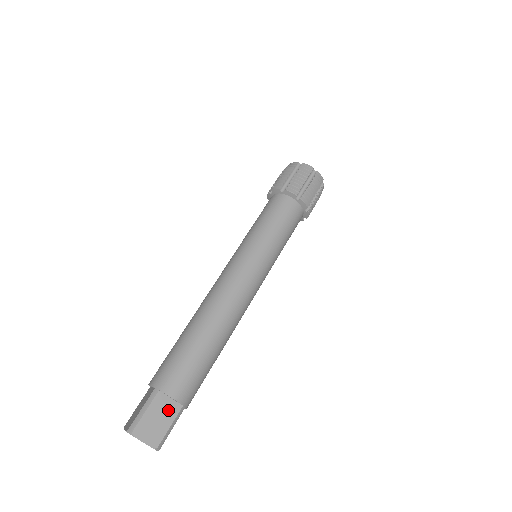
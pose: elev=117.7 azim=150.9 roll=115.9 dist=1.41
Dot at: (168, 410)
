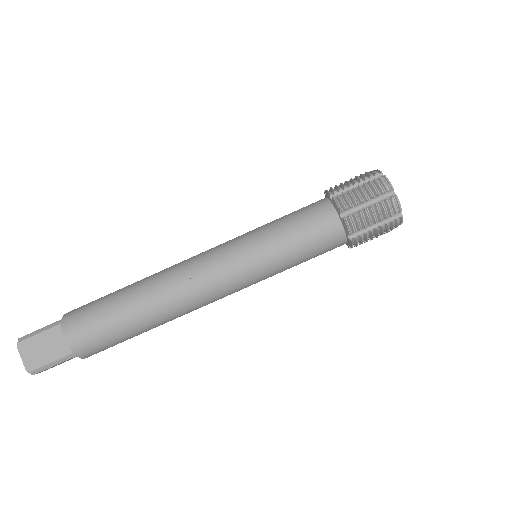
Dot at: occluded
